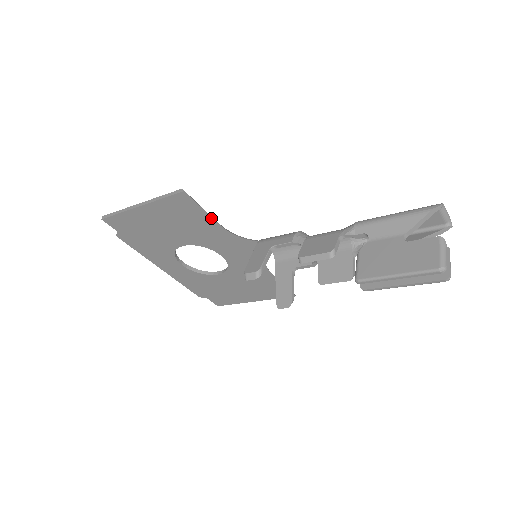
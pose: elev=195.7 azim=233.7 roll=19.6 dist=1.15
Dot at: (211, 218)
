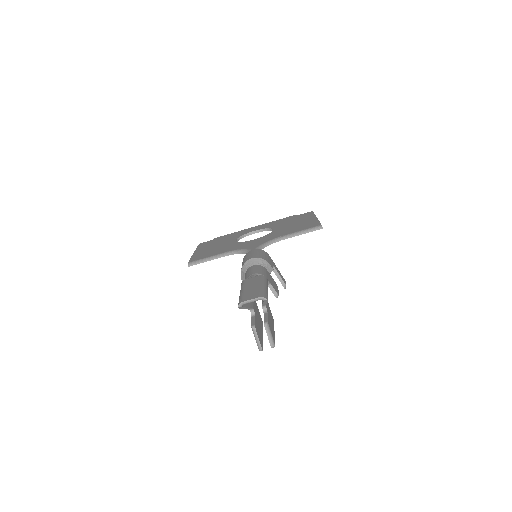
Dot at: occluded
